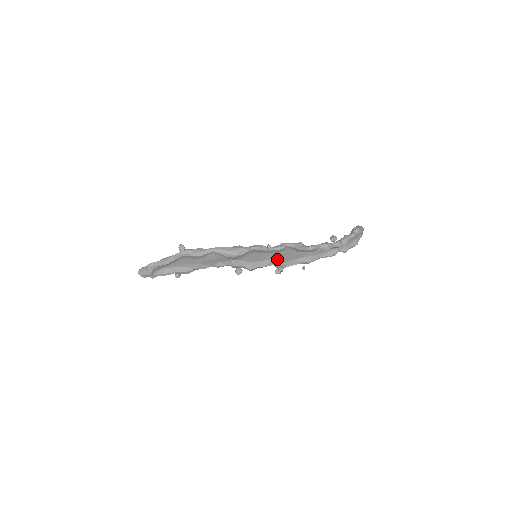
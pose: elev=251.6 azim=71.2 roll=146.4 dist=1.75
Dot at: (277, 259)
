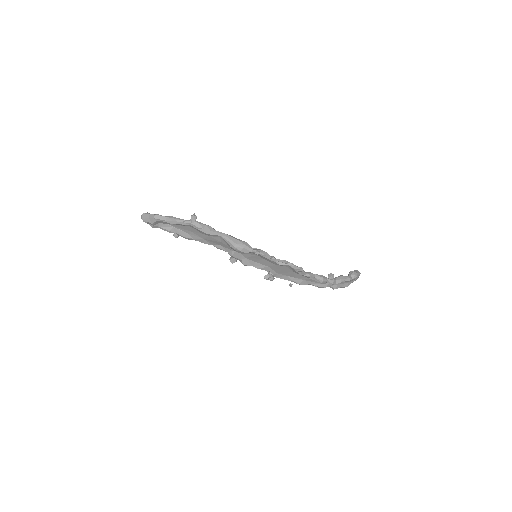
Dot at: (273, 268)
